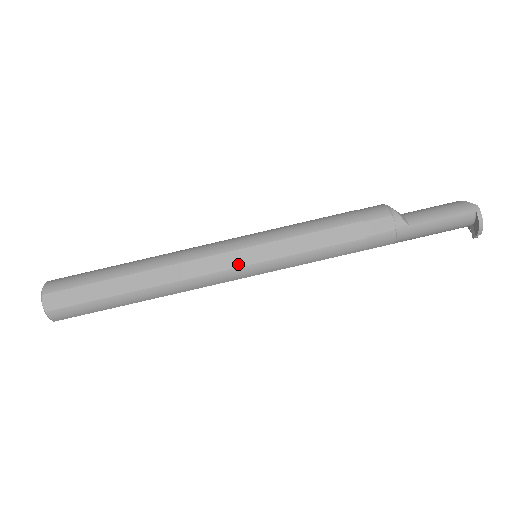
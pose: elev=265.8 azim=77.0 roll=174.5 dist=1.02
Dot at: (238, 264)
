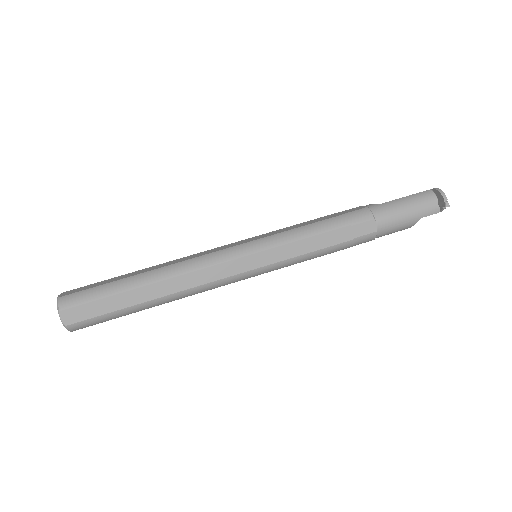
Dot at: (236, 245)
